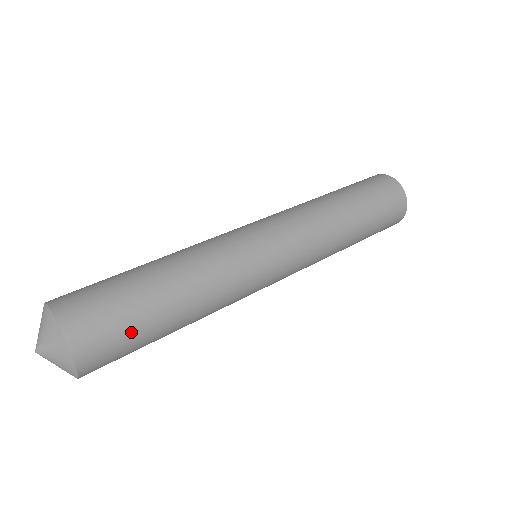
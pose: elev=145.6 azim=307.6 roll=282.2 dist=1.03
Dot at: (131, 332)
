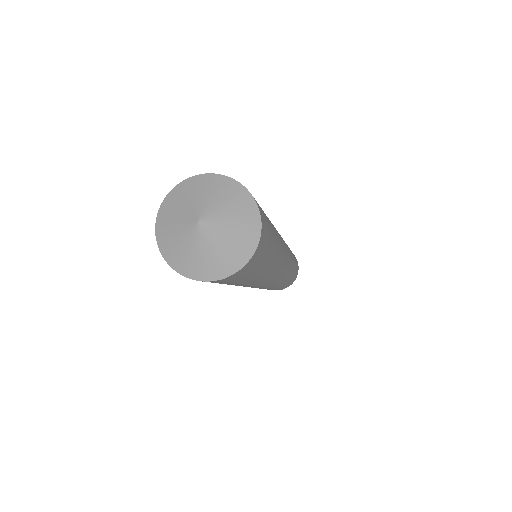
Dot at: (270, 233)
